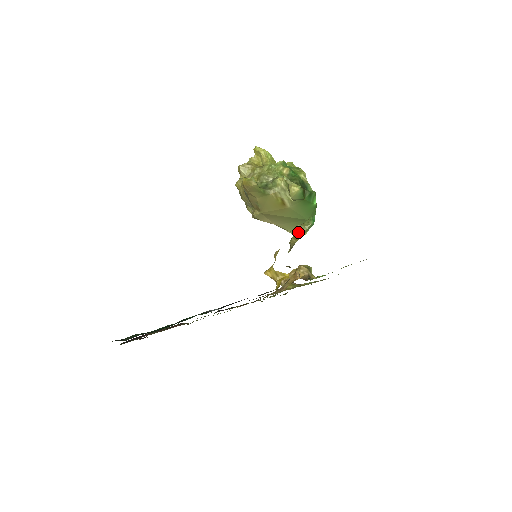
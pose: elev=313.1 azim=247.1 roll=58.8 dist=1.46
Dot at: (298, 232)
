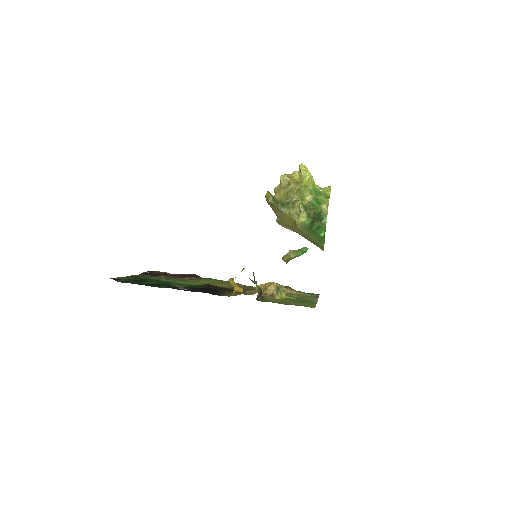
Dot at: (286, 256)
